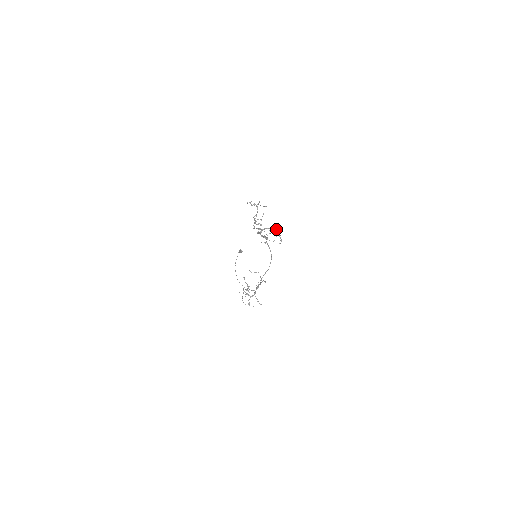
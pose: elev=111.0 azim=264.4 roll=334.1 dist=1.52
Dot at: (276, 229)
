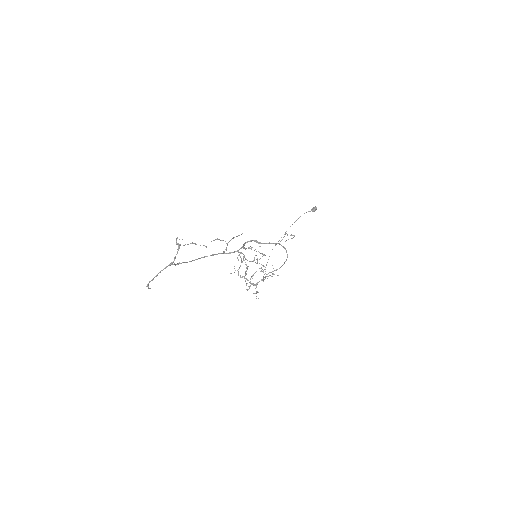
Dot at: (242, 261)
